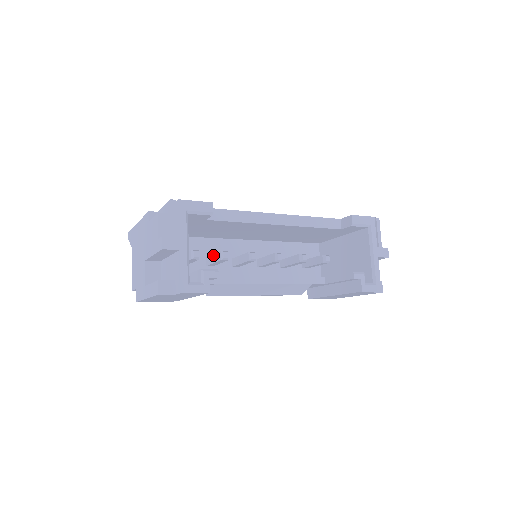
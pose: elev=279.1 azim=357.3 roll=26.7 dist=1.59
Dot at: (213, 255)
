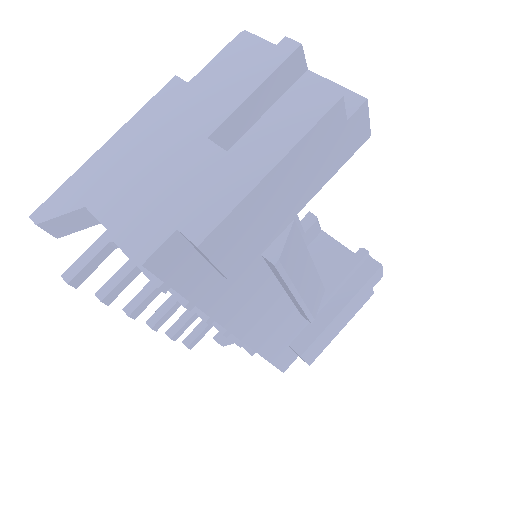
Dot at: occluded
